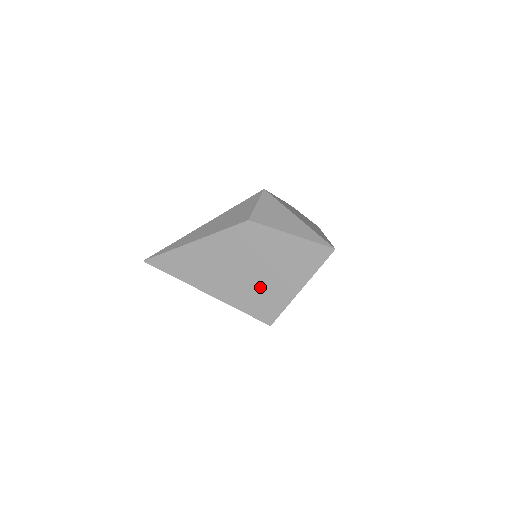
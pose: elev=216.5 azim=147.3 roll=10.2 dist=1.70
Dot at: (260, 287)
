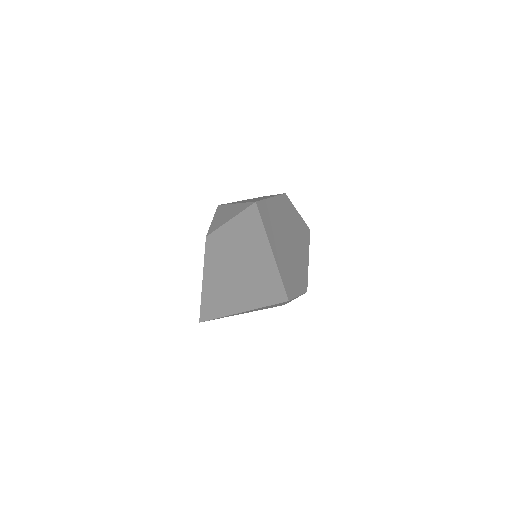
Dot at: (255, 277)
